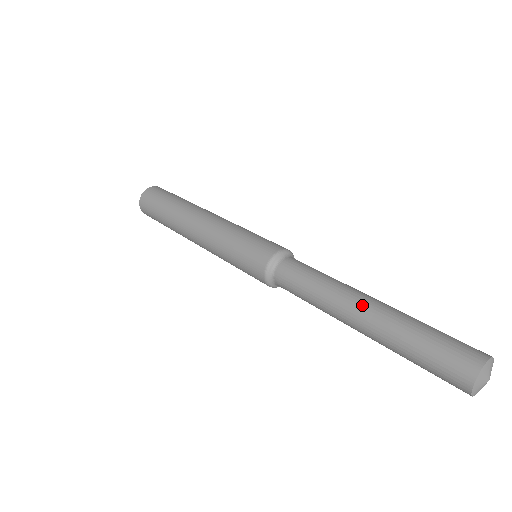
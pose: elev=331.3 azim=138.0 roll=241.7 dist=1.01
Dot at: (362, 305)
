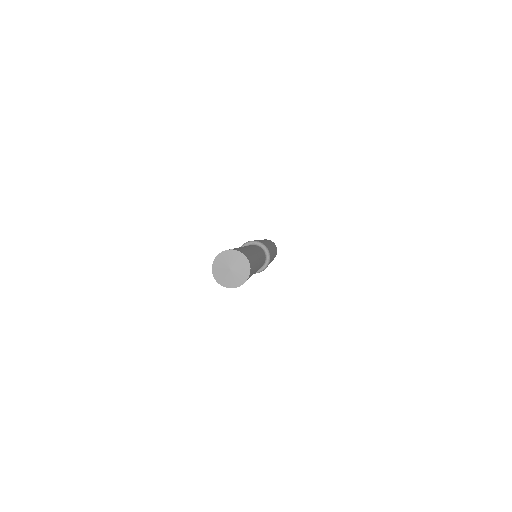
Dot at: occluded
